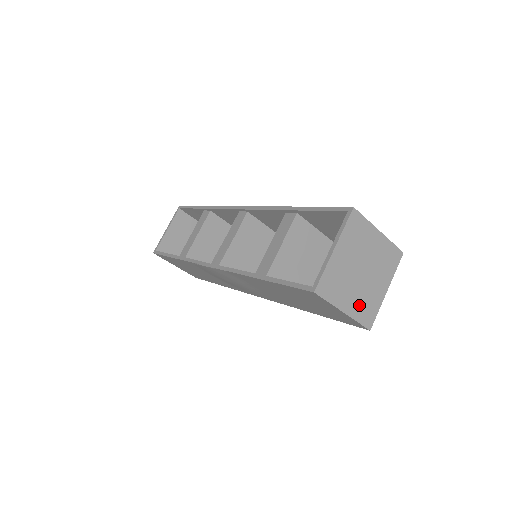
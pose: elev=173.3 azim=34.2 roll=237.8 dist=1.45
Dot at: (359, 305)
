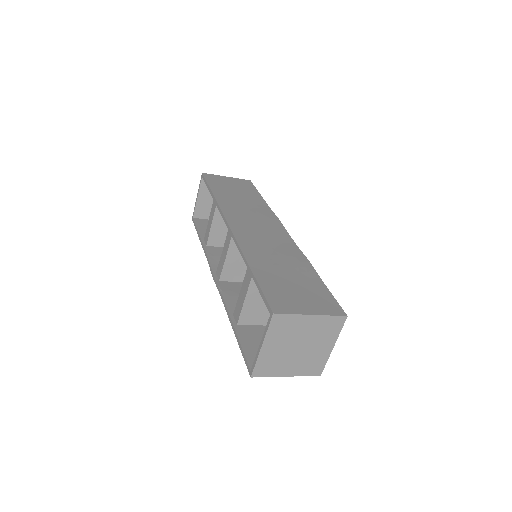
Dot at: (303, 367)
